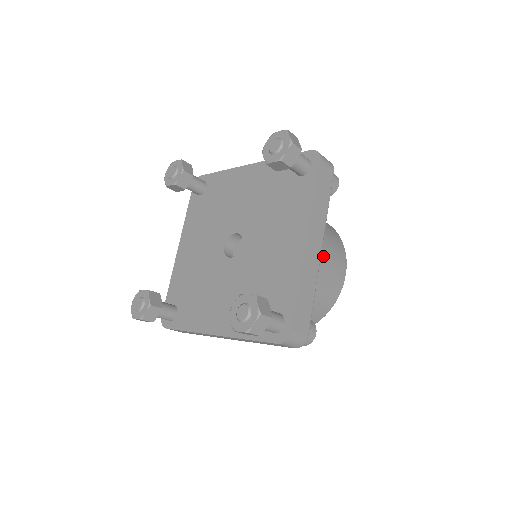
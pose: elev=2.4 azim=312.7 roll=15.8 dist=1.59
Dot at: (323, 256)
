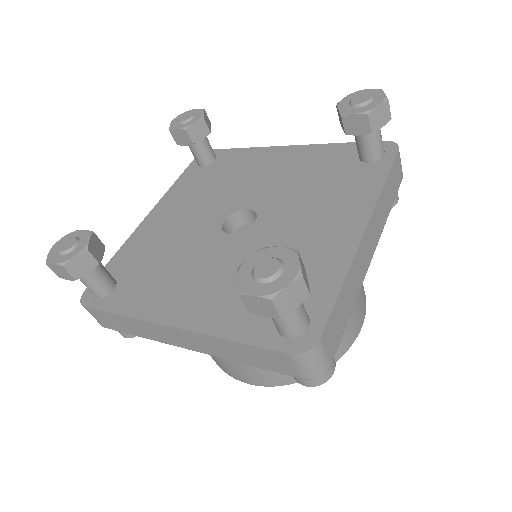
Dot at: occluded
